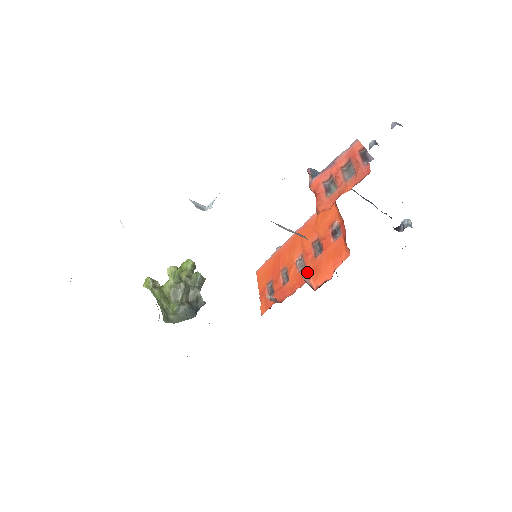
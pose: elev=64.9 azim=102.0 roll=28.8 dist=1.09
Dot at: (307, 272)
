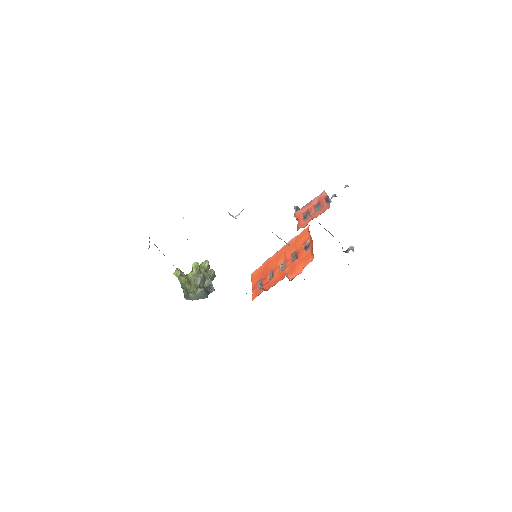
Dot at: (286, 271)
